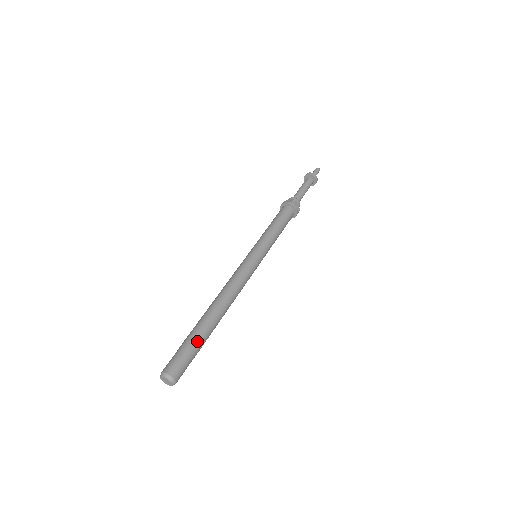
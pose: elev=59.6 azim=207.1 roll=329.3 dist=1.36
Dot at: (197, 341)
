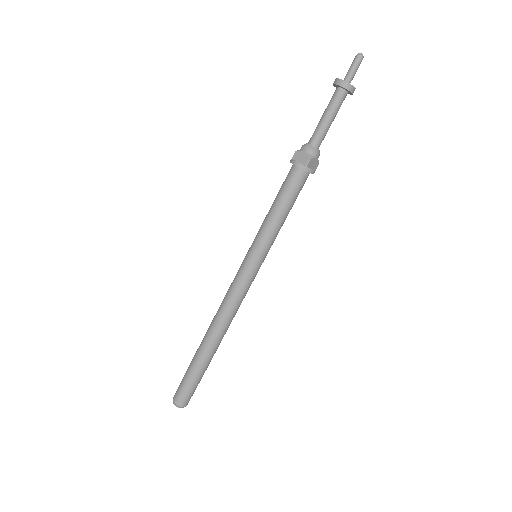
Dot at: (199, 374)
